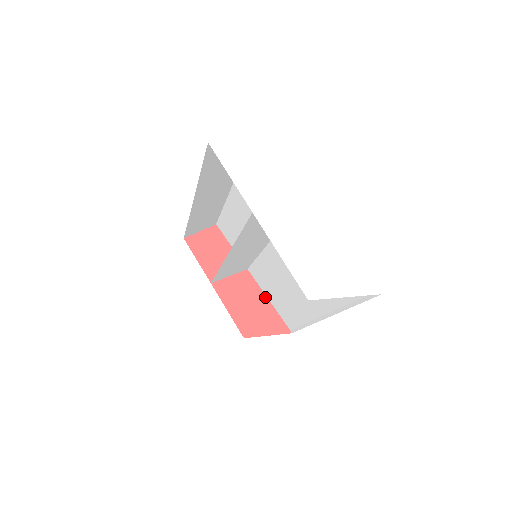
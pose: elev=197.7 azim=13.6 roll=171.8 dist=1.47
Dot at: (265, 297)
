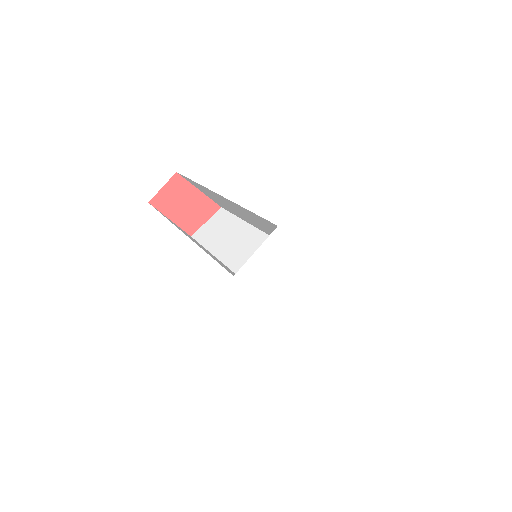
Dot at: occluded
